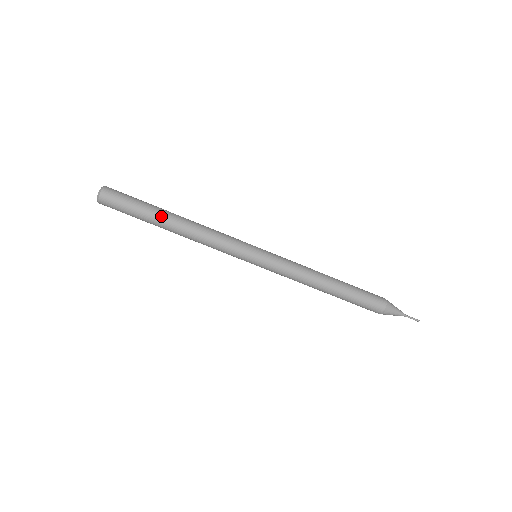
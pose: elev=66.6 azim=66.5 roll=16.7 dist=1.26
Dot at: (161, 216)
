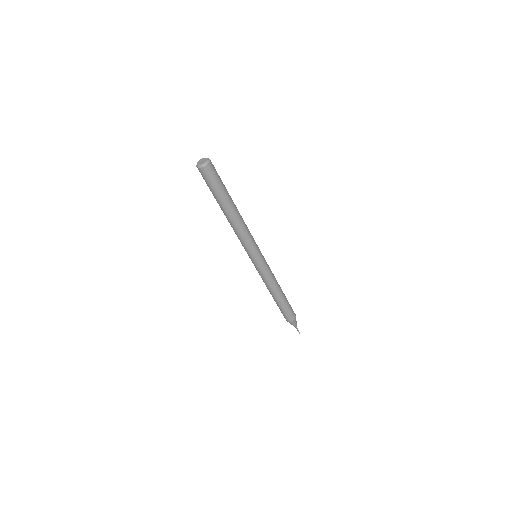
Dot at: (223, 206)
